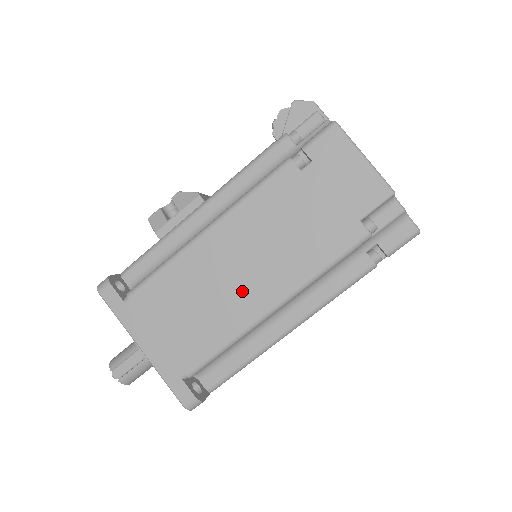
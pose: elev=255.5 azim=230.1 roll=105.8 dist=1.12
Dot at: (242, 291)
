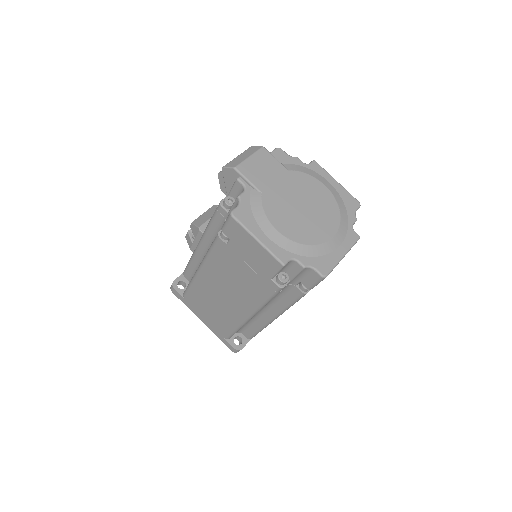
Dot at: (230, 305)
